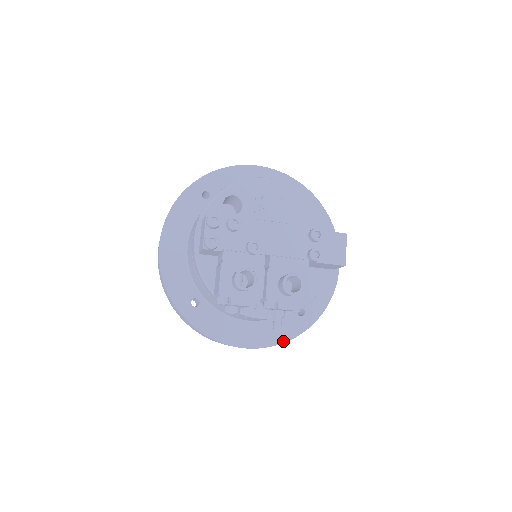
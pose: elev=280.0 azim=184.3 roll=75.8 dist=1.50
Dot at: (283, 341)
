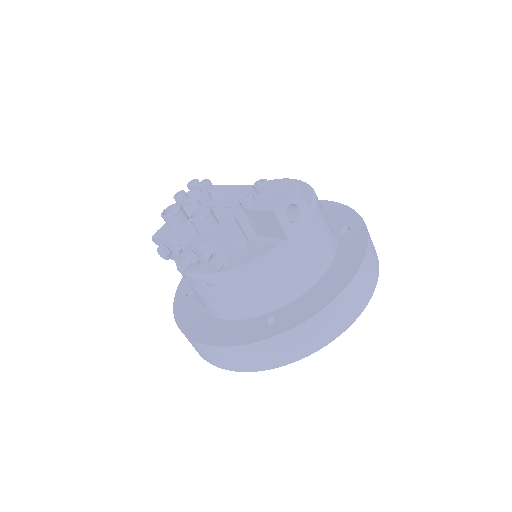
Dot at: (231, 344)
